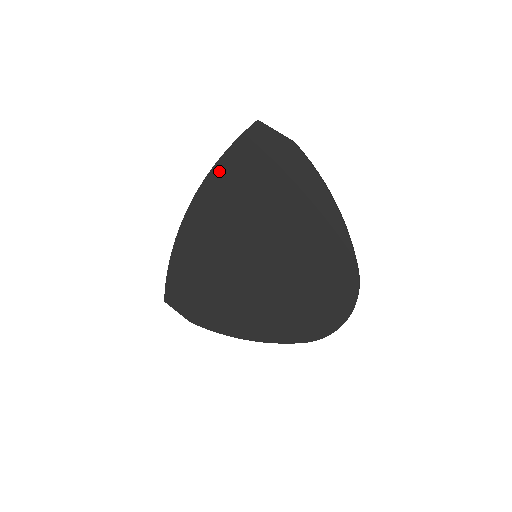
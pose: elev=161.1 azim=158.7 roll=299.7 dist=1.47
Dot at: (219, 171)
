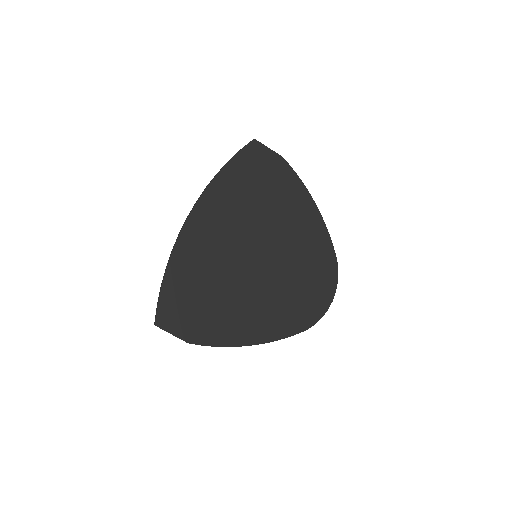
Dot at: (221, 179)
